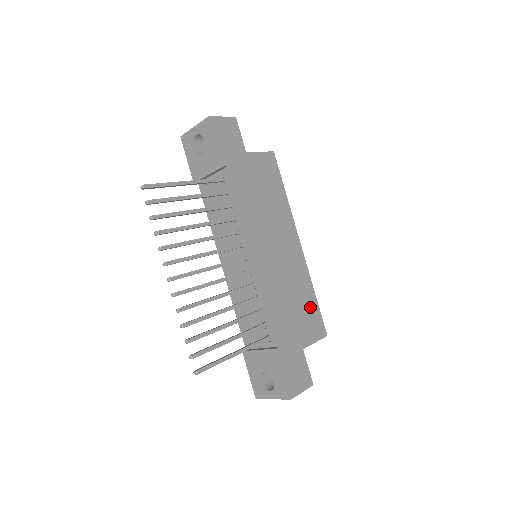
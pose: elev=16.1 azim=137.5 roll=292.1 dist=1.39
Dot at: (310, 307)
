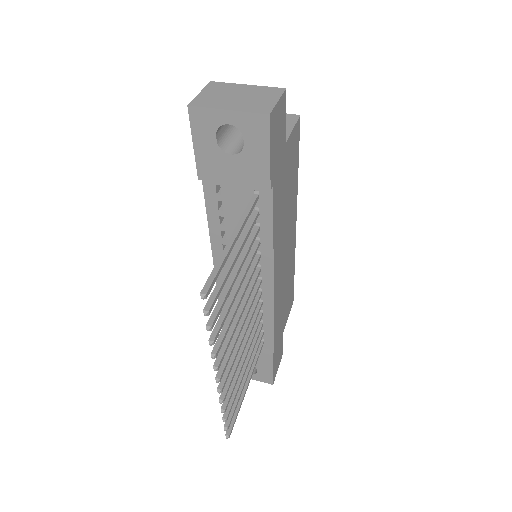
Dot at: (291, 288)
